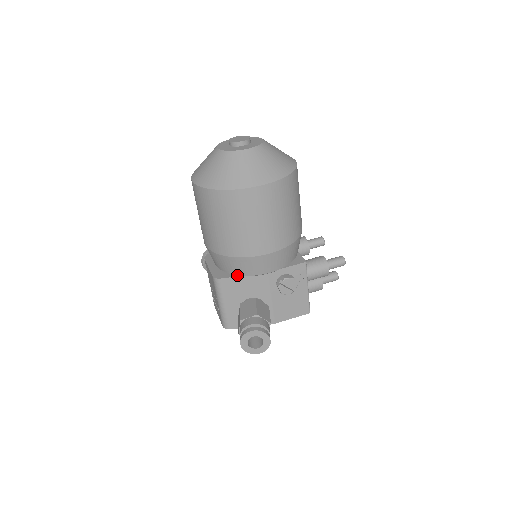
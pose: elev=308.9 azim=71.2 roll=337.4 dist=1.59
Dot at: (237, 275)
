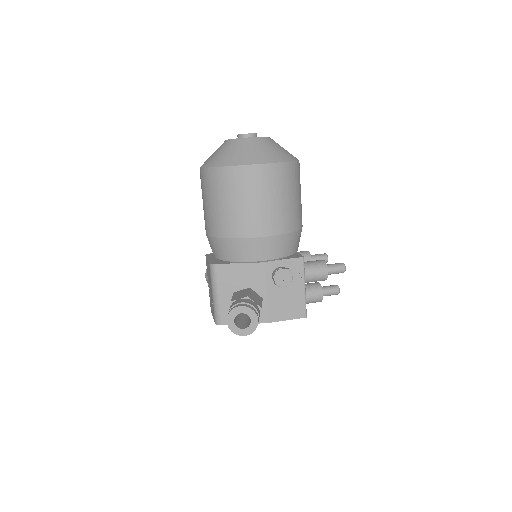
Dot at: (233, 262)
